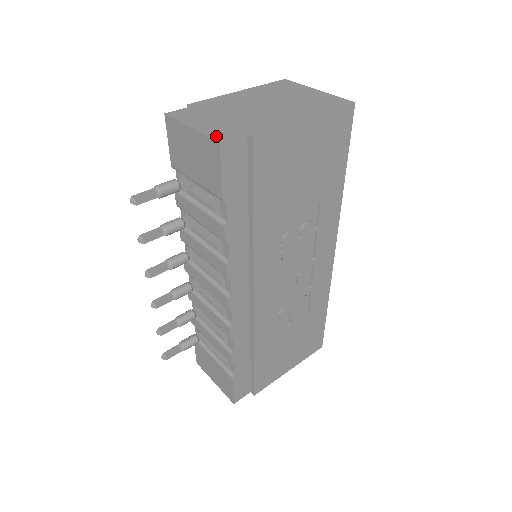
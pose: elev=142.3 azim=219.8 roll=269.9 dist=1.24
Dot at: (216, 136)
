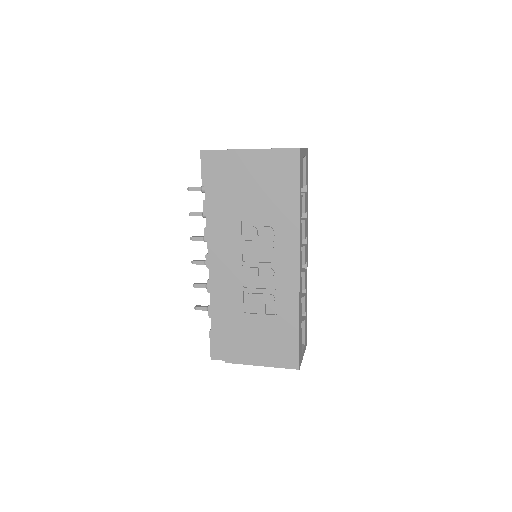
Dot at: occluded
